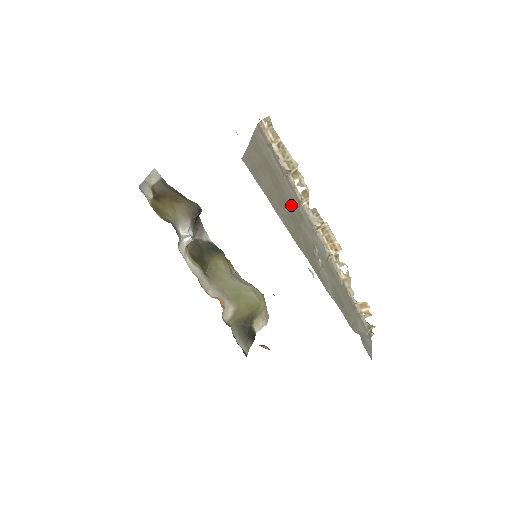
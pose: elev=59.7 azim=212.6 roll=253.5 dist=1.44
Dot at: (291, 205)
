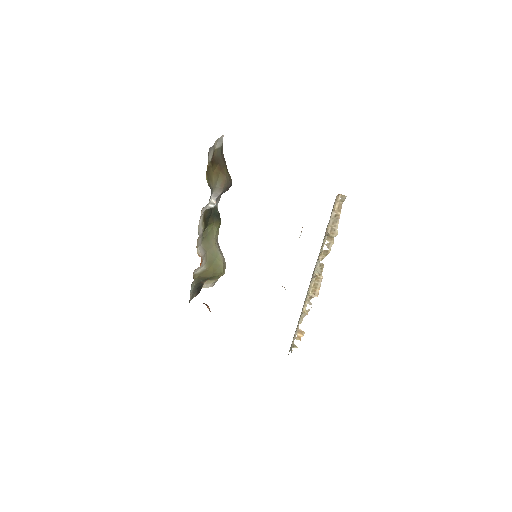
Dot at: occluded
